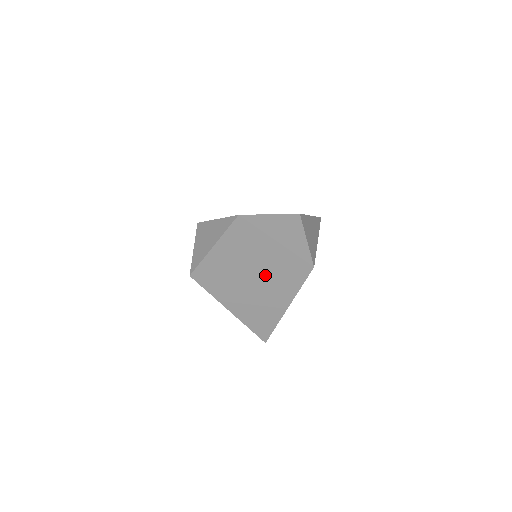
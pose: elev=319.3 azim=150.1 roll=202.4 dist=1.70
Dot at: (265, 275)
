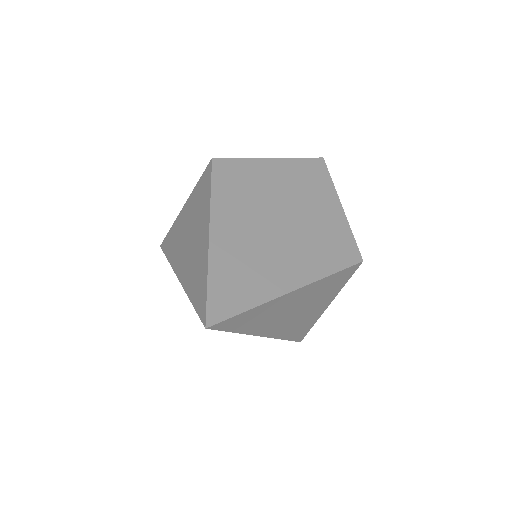
Dot at: (301, 226)
